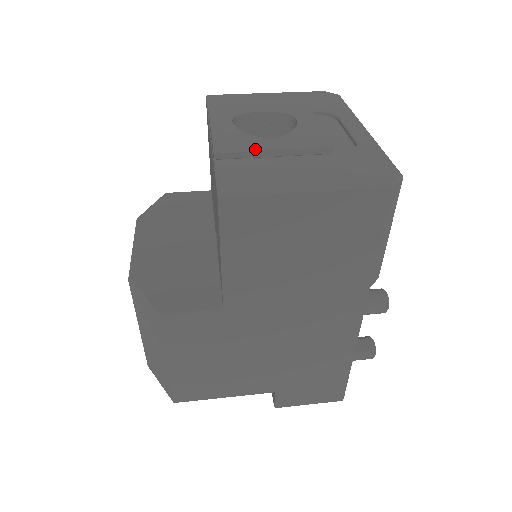
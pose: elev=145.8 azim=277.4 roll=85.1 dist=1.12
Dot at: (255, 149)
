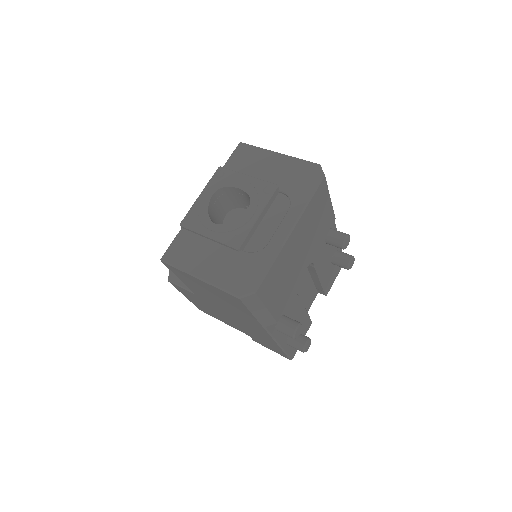
Dot at: (198, 231)
